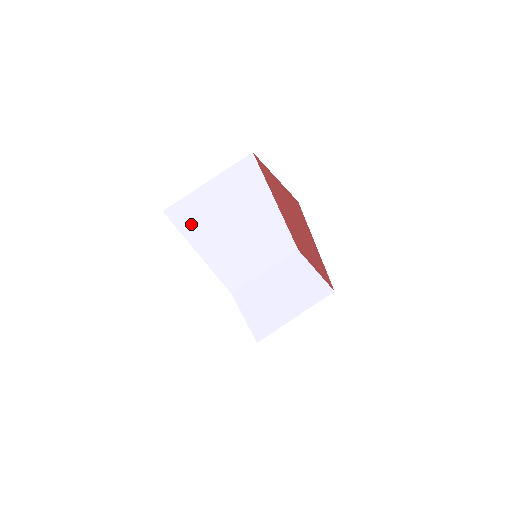
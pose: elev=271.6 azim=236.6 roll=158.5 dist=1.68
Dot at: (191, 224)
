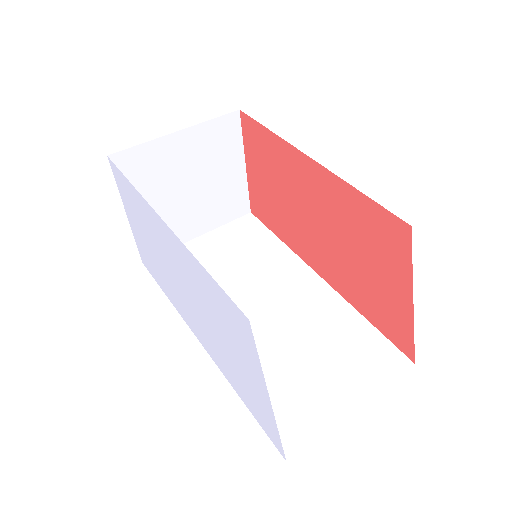
Dot at: occluded
